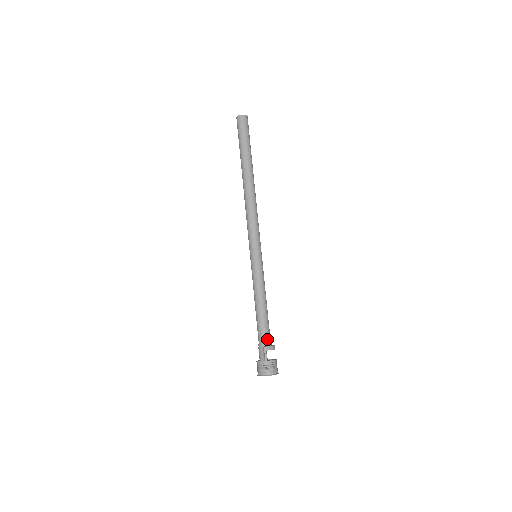
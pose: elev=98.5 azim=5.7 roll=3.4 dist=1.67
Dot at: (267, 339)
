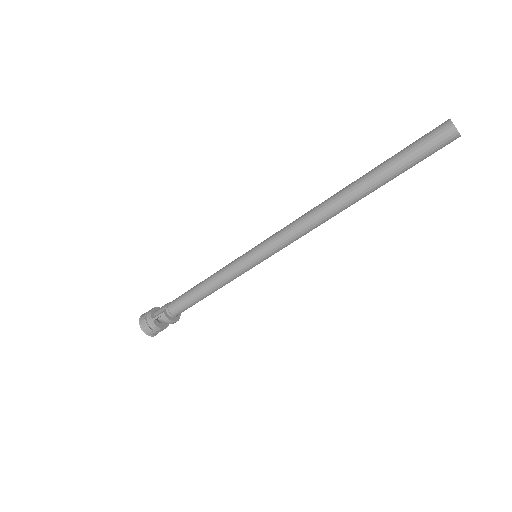
Dot at: (175, 311)
